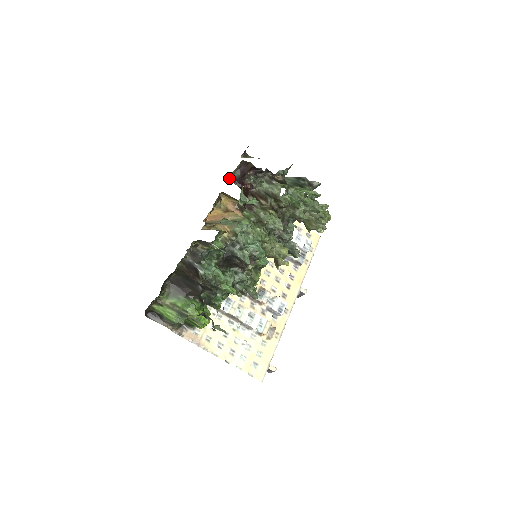
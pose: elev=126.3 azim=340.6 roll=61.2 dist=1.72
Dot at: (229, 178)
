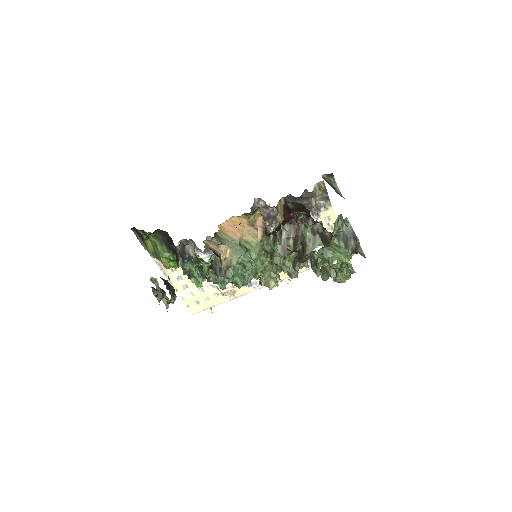
Dot at: (283, 197)
